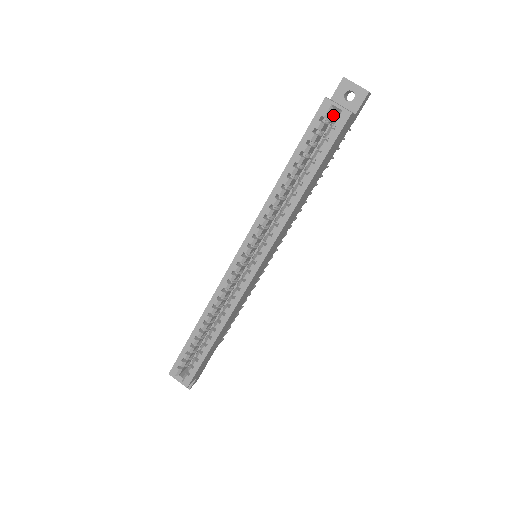
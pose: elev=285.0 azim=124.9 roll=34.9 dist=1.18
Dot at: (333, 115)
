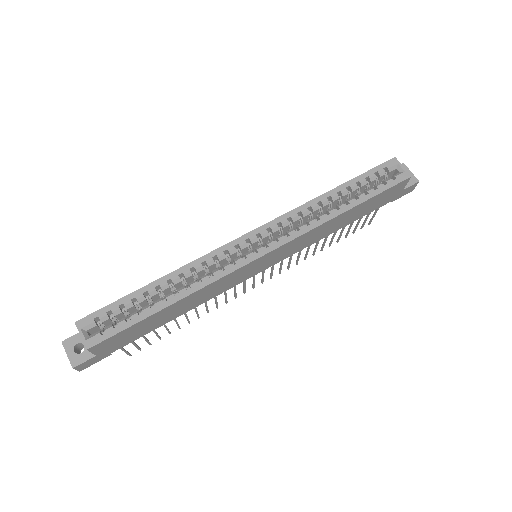
Dot at: occluded
